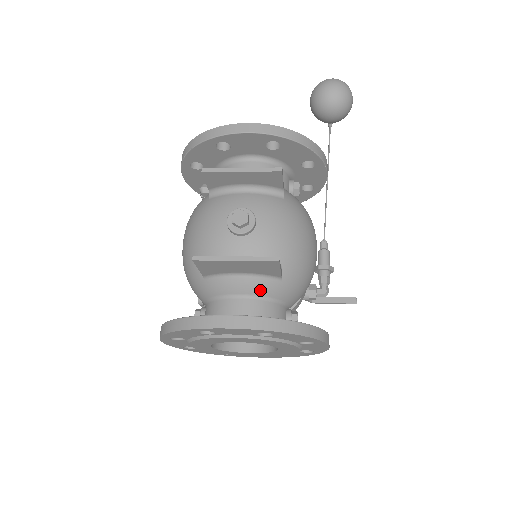
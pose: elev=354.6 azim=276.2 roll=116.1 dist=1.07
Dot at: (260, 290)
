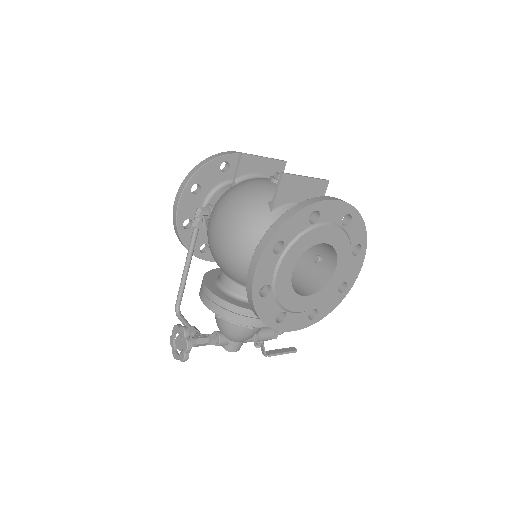
Dot at: occluded
